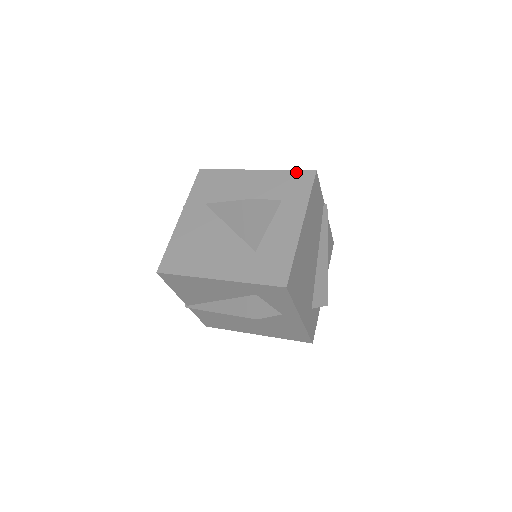
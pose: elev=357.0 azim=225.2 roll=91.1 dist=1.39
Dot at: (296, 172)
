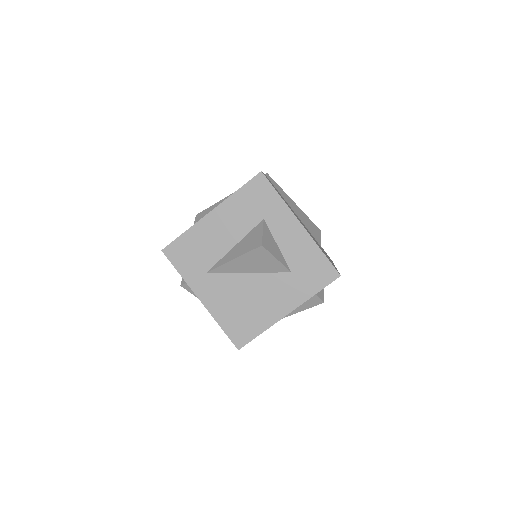
Dot at: (247, 186)
